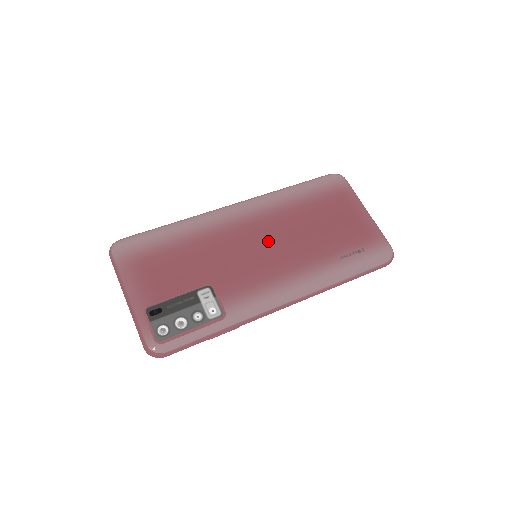
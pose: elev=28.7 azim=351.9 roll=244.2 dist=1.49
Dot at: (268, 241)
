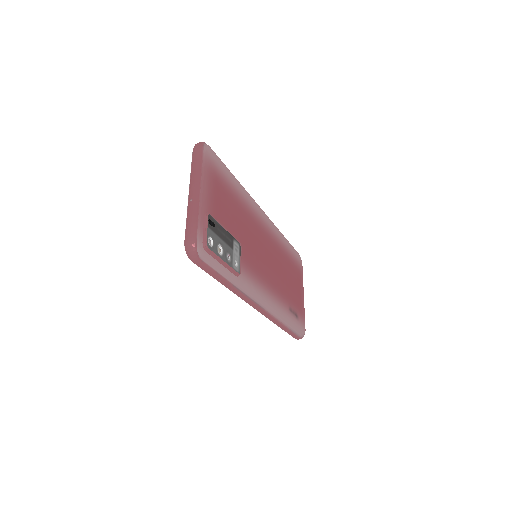
Dot at: (269, 255)
